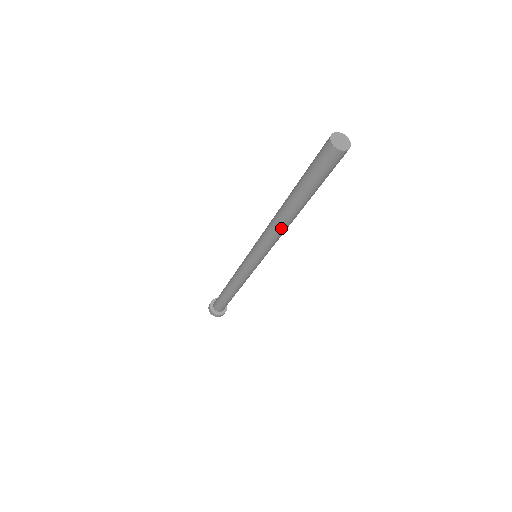
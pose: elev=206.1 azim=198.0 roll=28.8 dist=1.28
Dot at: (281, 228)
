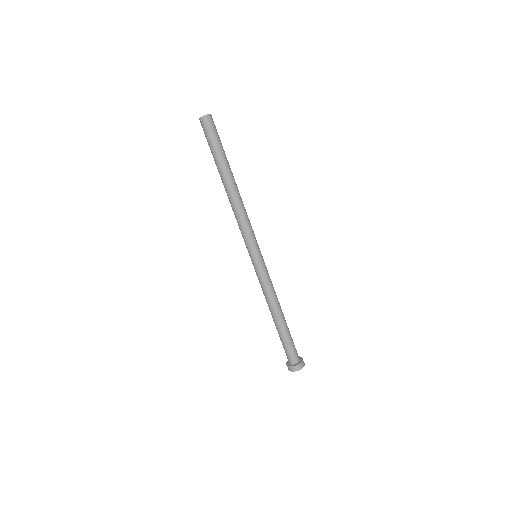
Dot at: (235, 204)
